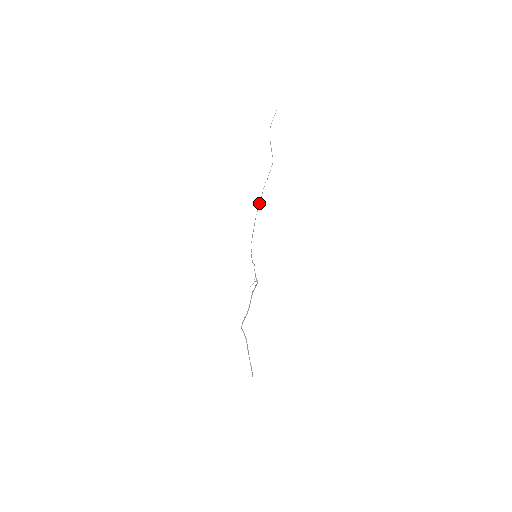
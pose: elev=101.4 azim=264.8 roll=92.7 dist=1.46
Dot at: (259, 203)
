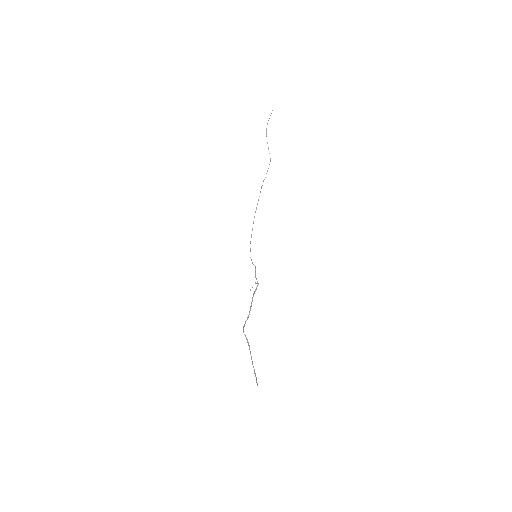
Dot at: occluded
